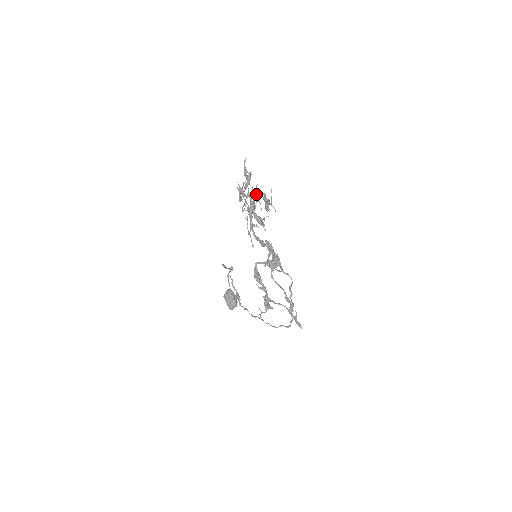
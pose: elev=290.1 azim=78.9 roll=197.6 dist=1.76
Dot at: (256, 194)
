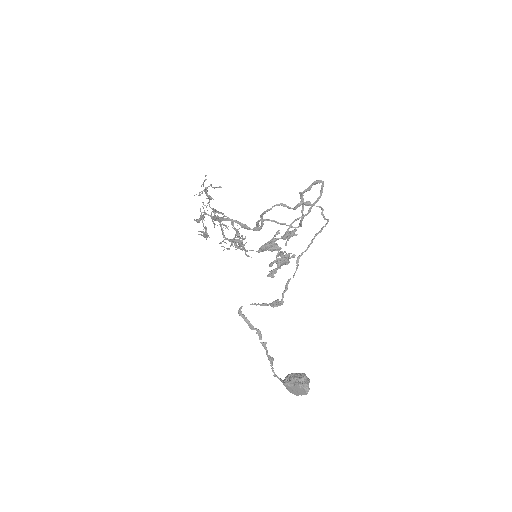
Dot at: occluded
